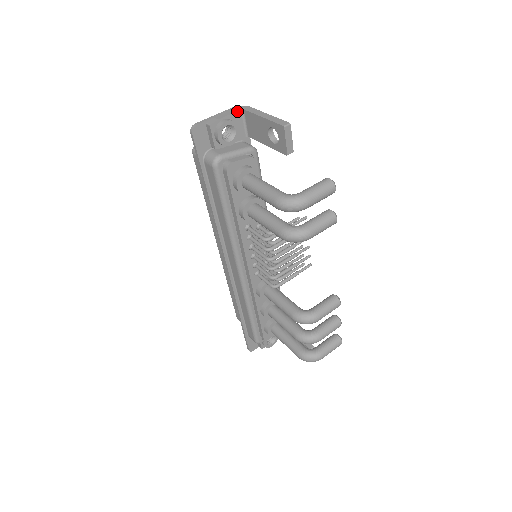
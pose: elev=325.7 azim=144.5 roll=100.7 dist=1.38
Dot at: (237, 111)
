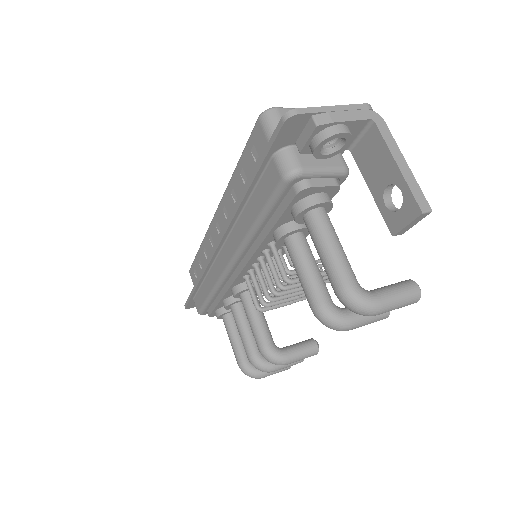
Dot at: (364, 119)
